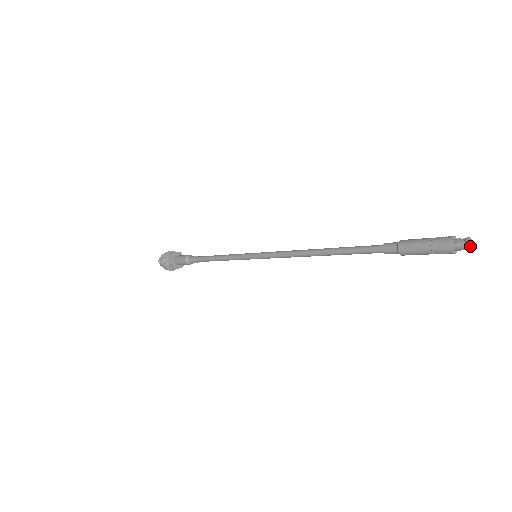
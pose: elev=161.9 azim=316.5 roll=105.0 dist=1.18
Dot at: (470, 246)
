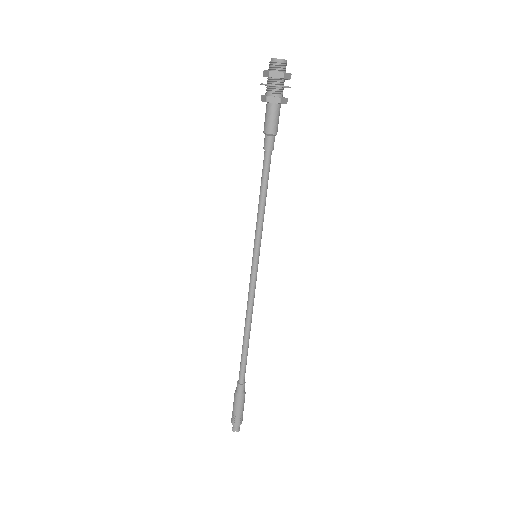
Dot at: (237, 428)
